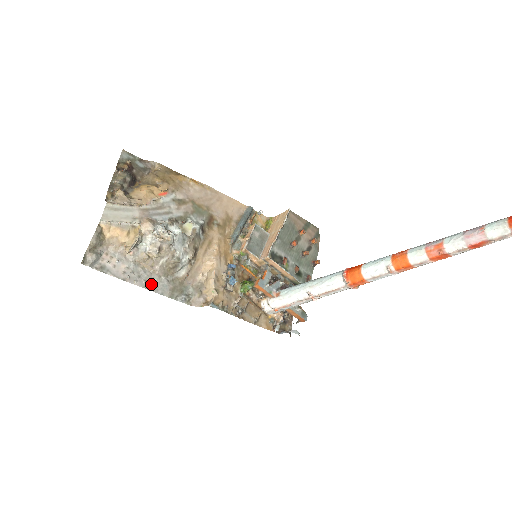
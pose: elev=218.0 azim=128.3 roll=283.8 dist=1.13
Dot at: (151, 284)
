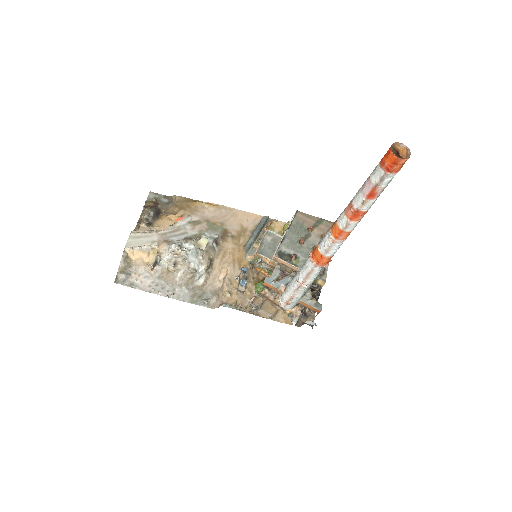
Dot at: (173, 293)
